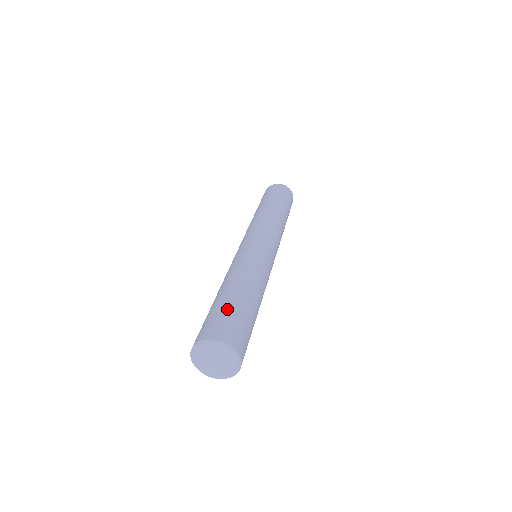
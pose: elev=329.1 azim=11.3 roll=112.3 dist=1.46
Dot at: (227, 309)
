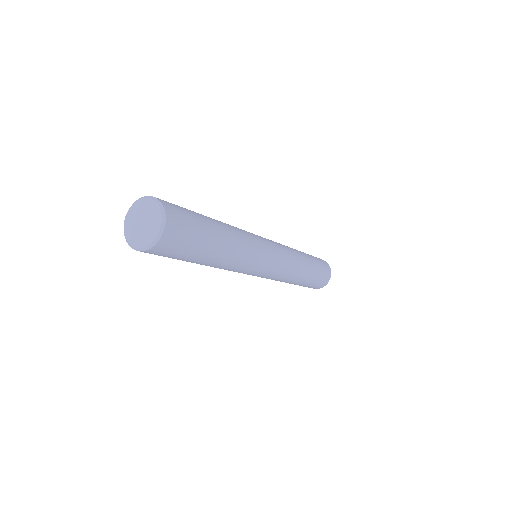
Dot at: occluded
